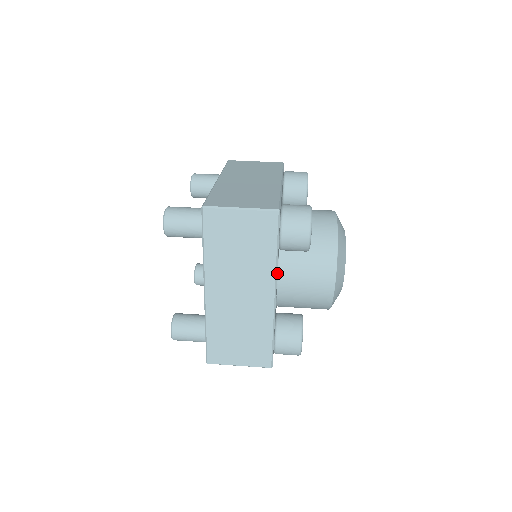
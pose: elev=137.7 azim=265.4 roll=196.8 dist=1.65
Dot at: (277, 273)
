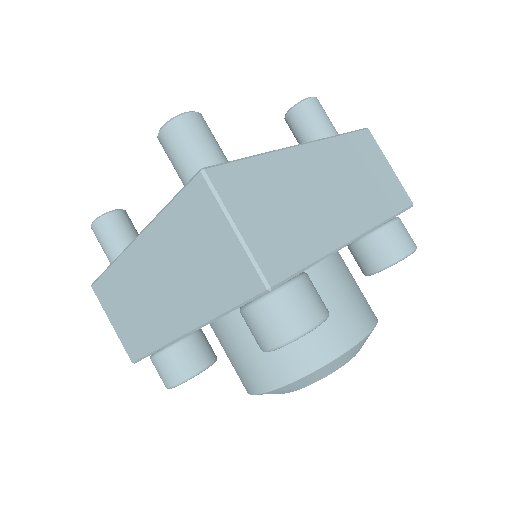
Dot at: occluded
